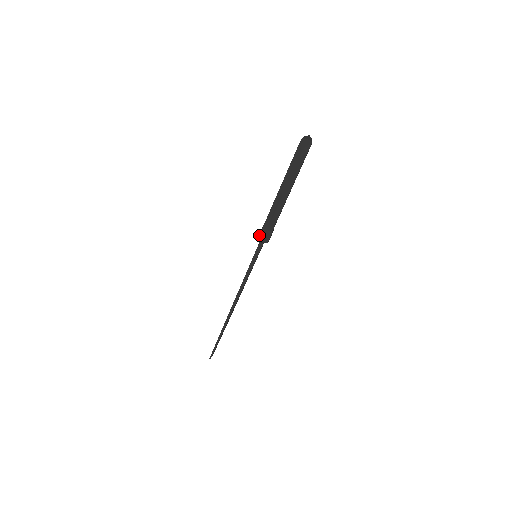
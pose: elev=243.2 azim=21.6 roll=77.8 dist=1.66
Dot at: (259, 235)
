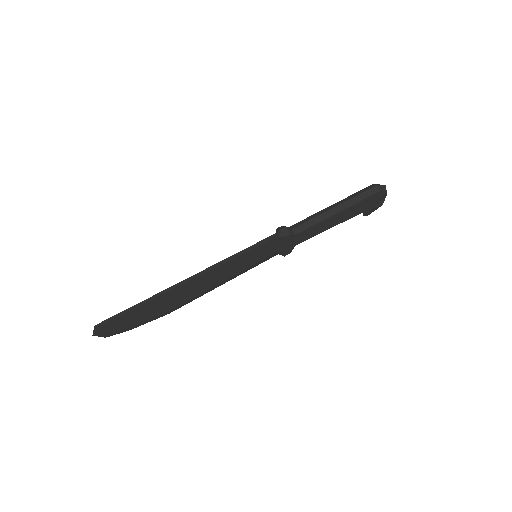
Dot at: (281, 227)
